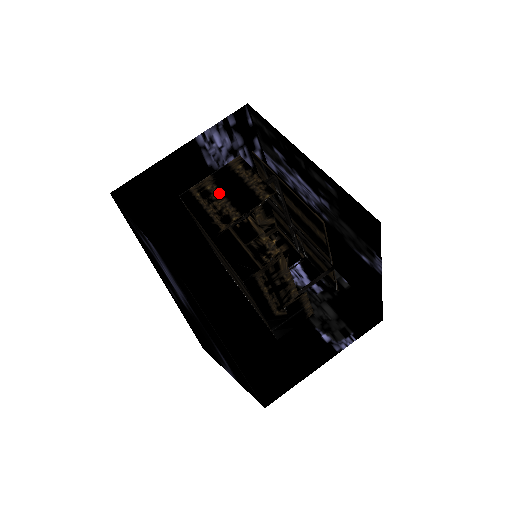
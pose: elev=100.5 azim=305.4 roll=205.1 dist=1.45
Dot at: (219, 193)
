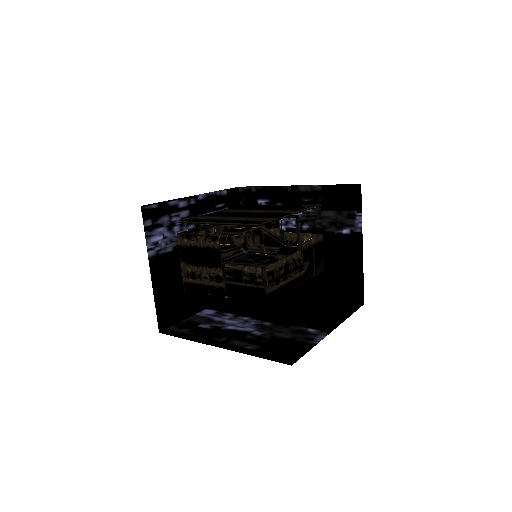
Dot at: (197, 268)
